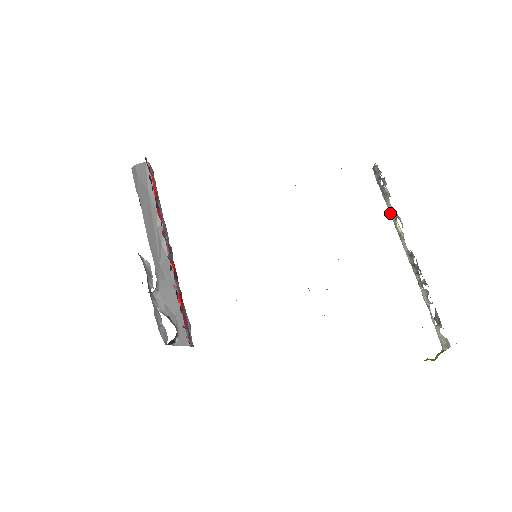
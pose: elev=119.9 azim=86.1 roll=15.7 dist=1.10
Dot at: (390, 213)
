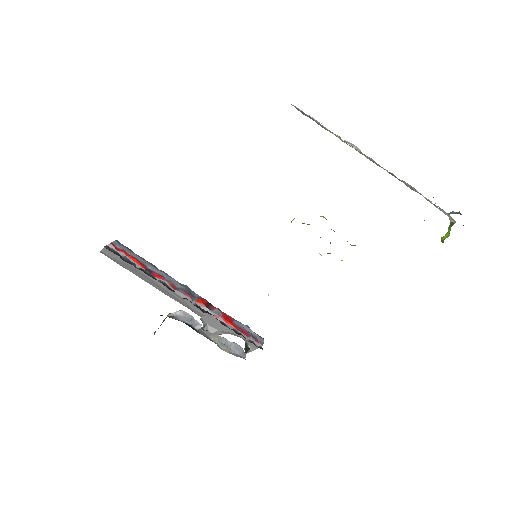
Dot at: occluded
